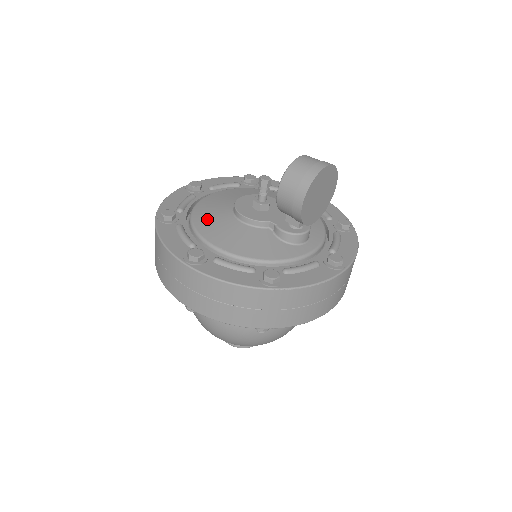
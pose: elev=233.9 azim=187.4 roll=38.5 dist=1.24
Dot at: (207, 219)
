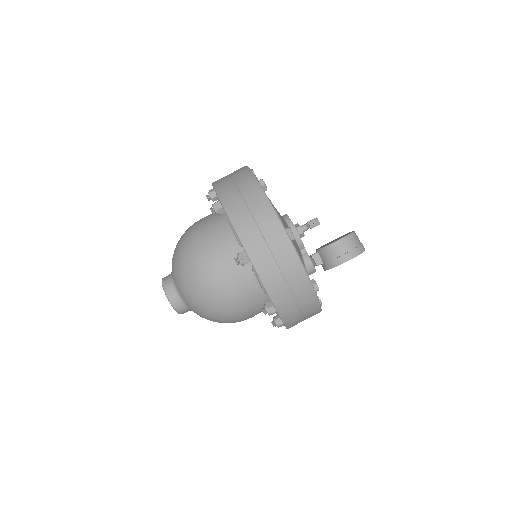
Dot at: occluded
